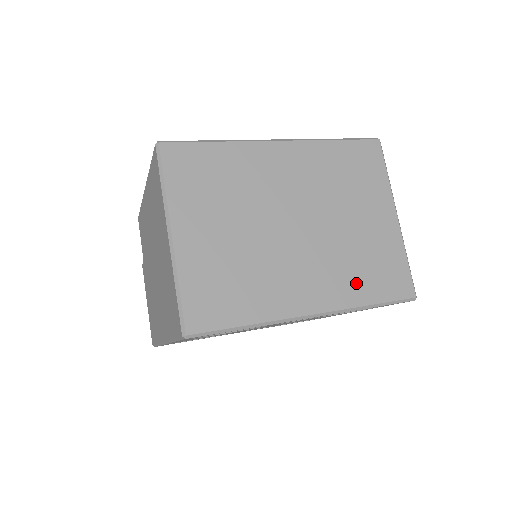
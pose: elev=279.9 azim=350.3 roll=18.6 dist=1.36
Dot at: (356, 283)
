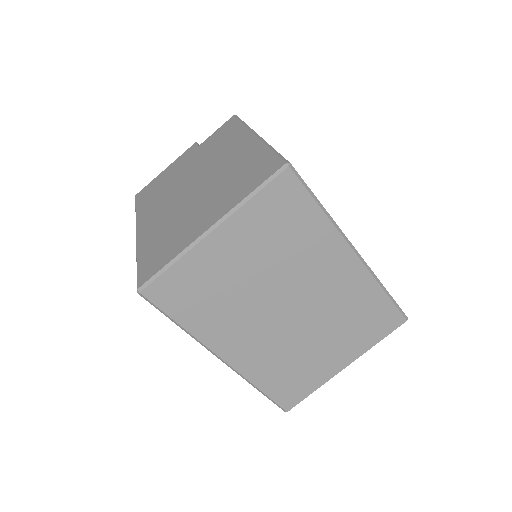
Dot at: (270, 372)
